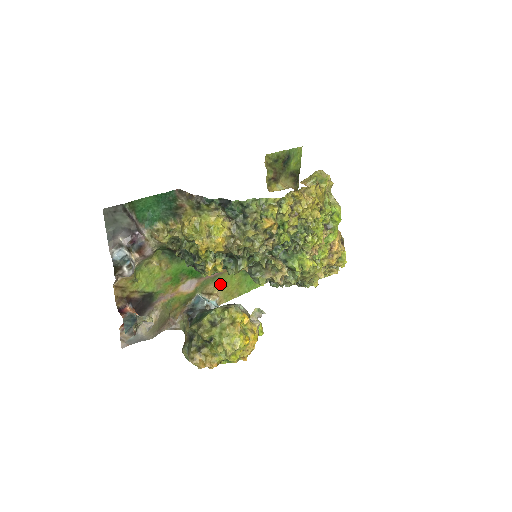
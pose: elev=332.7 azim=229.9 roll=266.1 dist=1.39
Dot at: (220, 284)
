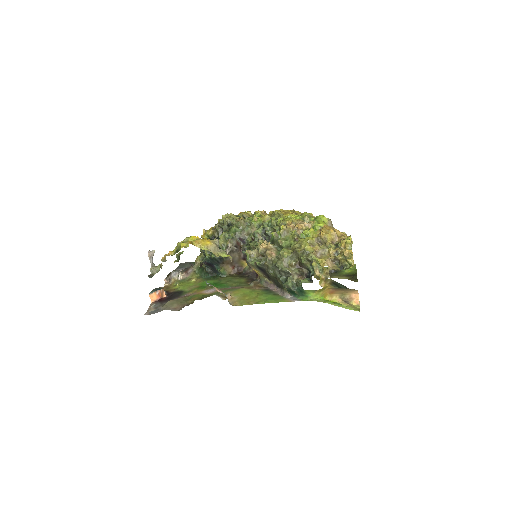
Dot at: (238, 294)
